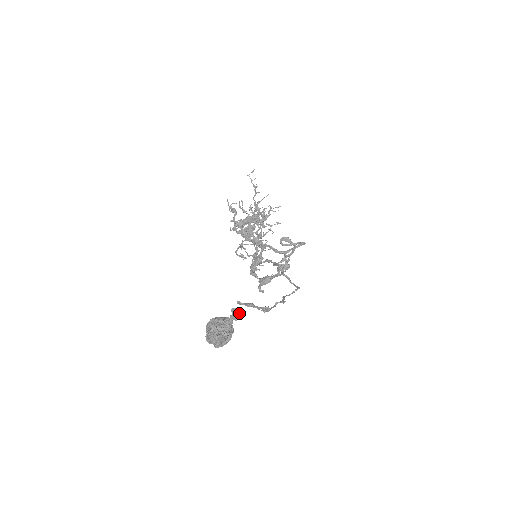
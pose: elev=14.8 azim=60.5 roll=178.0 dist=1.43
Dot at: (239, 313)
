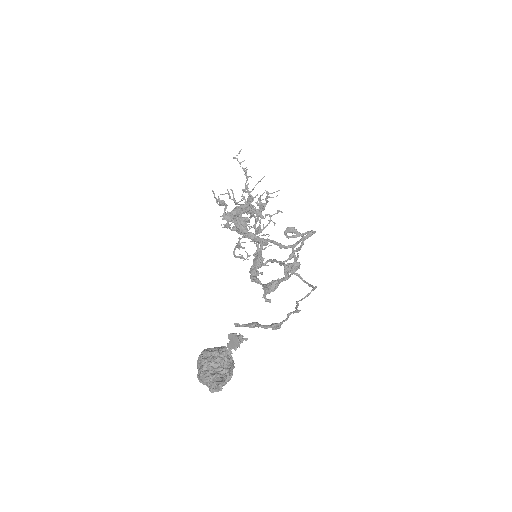
Dot at: (238, 340)
